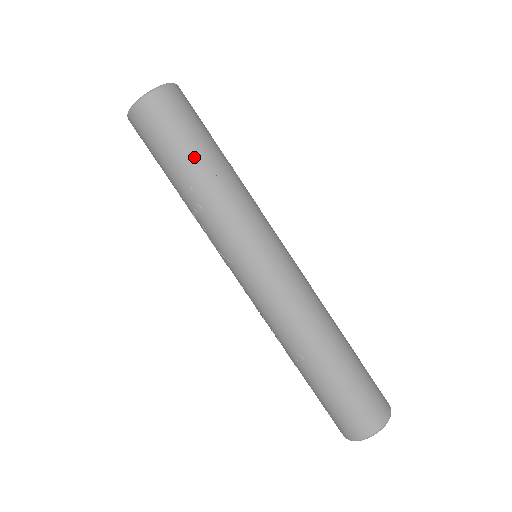
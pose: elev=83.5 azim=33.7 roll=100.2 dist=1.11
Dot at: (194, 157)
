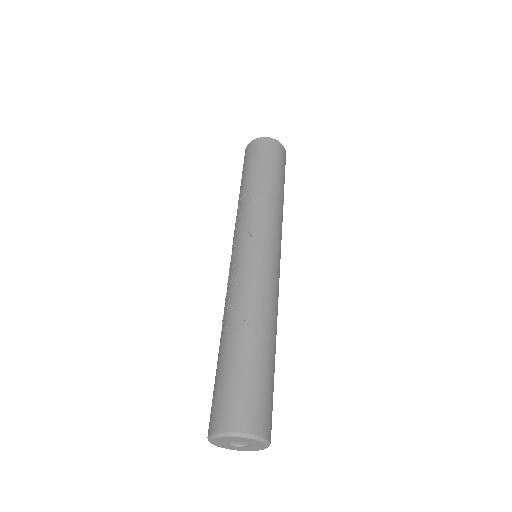
Dot at: (278, 178)
